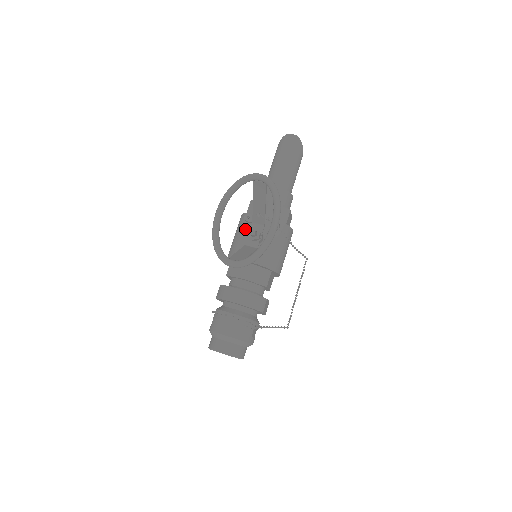
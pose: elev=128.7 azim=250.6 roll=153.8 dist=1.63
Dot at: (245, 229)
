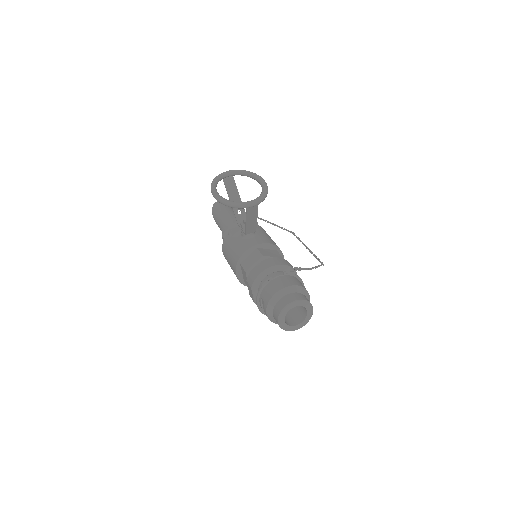
Dot at: (235, 238)
